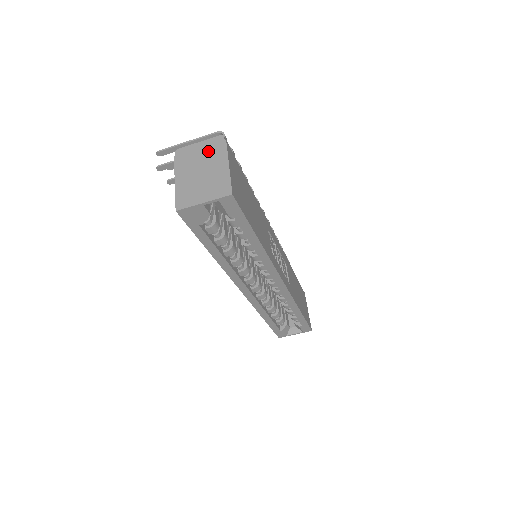
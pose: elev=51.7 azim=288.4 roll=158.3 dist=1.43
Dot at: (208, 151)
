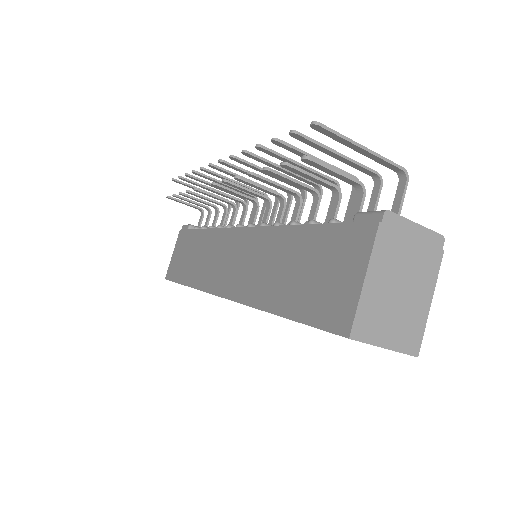
Dot at: (421, 253)
